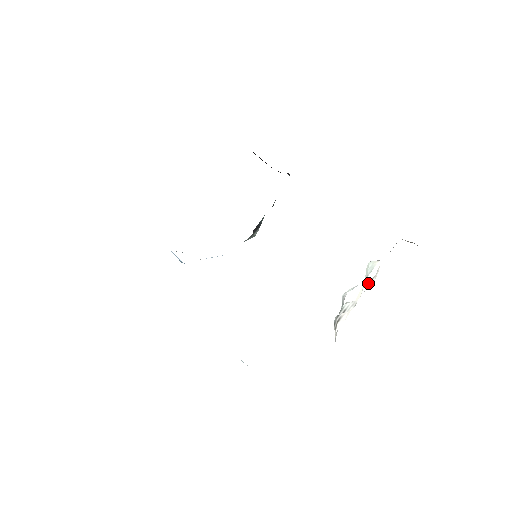
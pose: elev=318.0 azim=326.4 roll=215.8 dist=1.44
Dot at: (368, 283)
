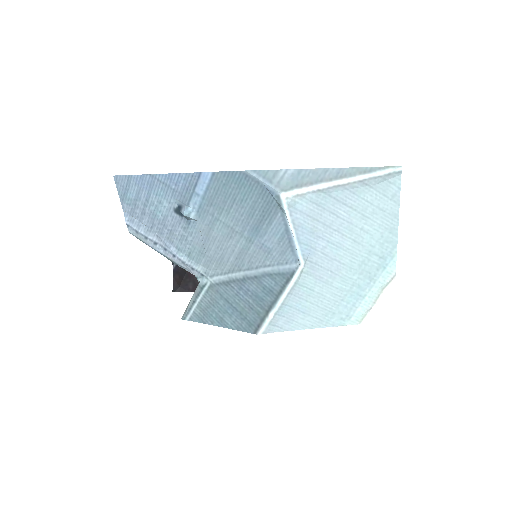
Dot at: occluded
